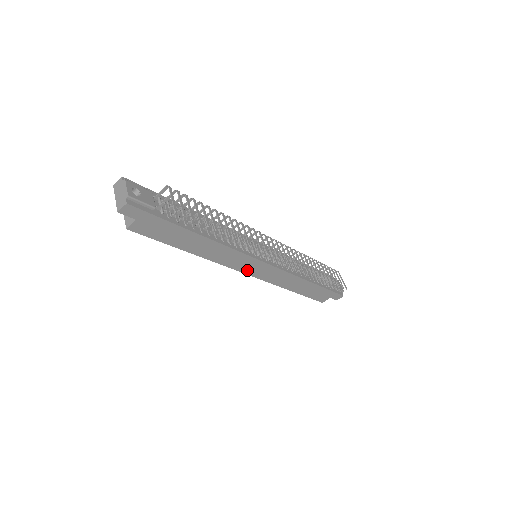
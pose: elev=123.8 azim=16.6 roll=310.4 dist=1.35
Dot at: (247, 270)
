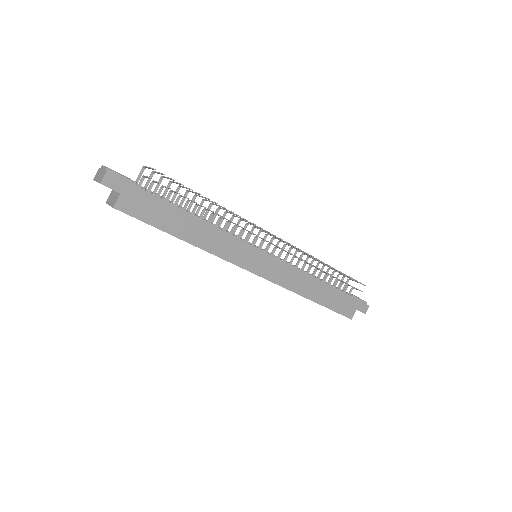
Dot at: (252, 267)
